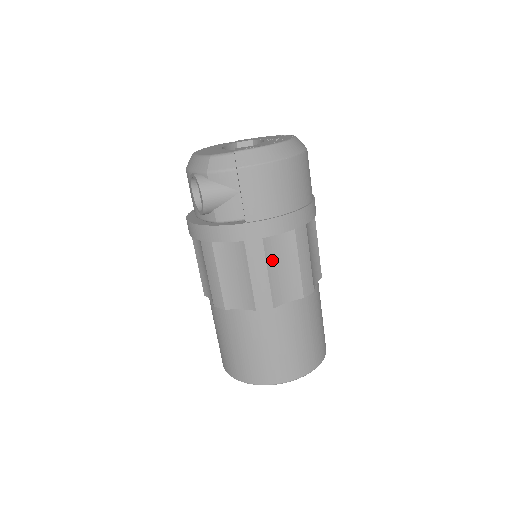
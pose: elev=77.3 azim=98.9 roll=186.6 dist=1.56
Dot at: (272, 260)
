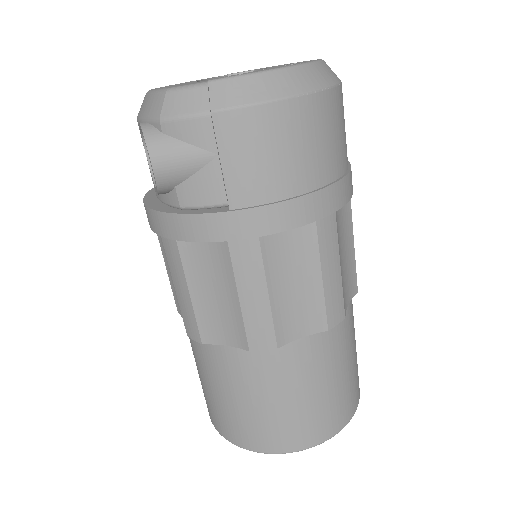
Dot at: (276, 272)
